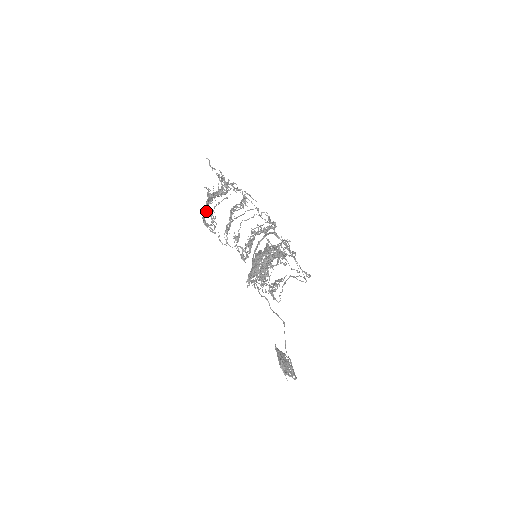
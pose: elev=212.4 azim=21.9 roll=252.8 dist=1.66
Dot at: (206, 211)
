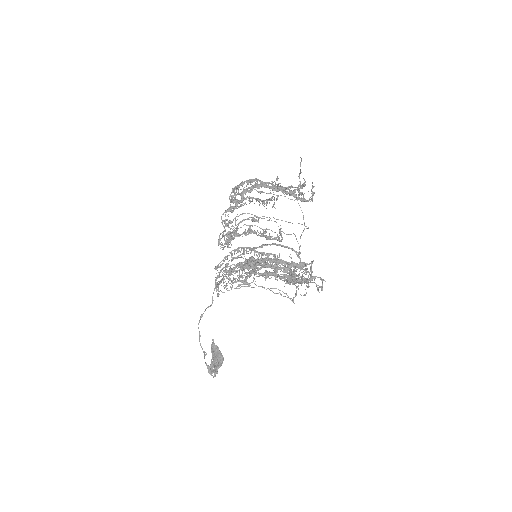
Dot at: (250, 192)
